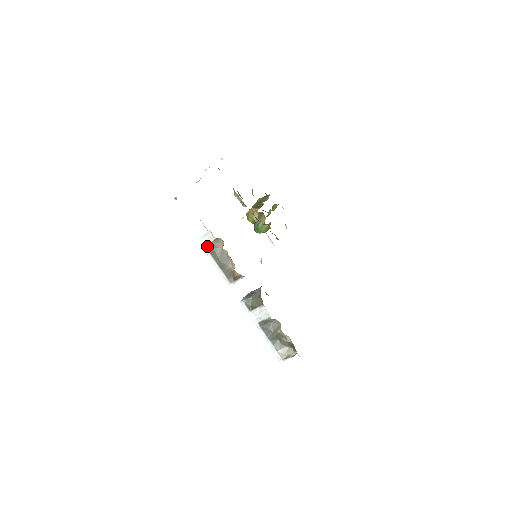
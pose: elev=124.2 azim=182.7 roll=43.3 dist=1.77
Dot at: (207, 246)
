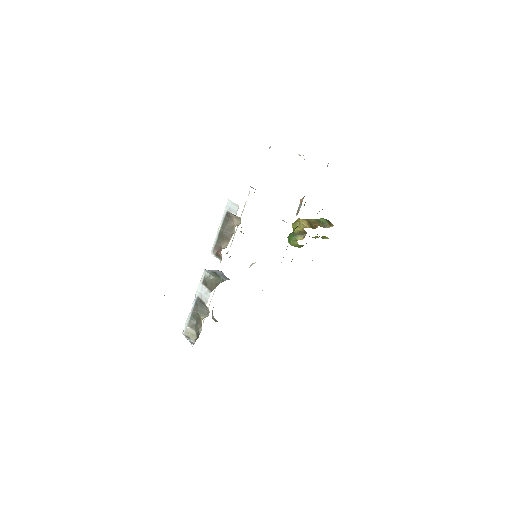
Dot at: (228, 212)
